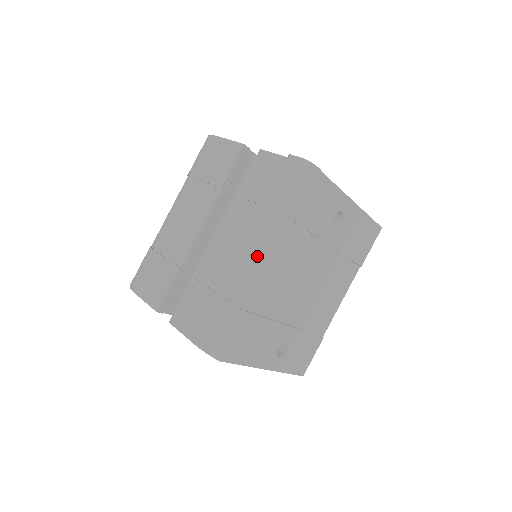
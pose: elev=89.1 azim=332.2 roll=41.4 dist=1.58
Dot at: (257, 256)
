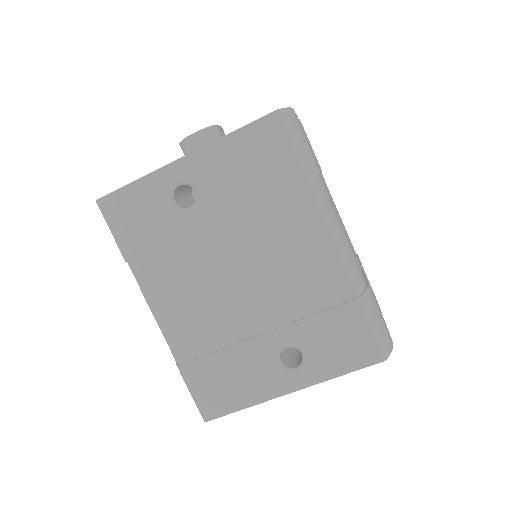
Dot at: occluded
